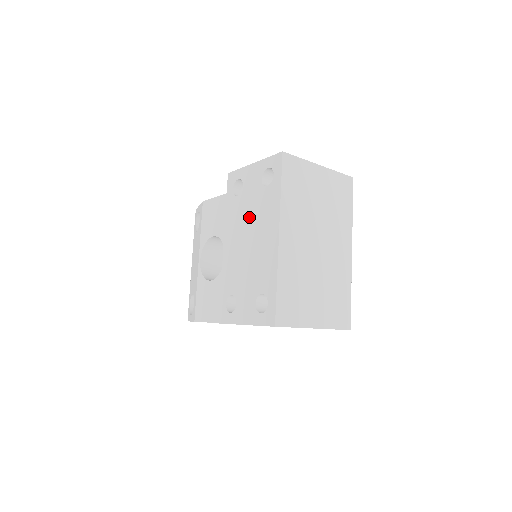
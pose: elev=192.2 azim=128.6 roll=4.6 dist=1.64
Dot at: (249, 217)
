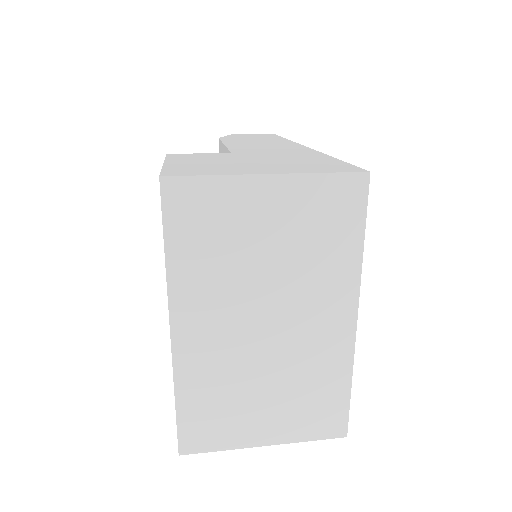
Dot at: occluded
